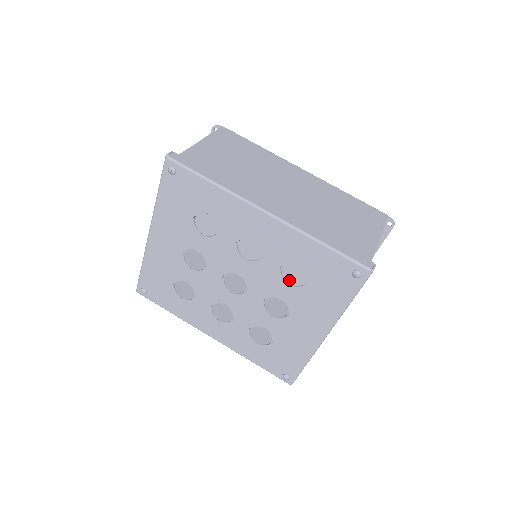
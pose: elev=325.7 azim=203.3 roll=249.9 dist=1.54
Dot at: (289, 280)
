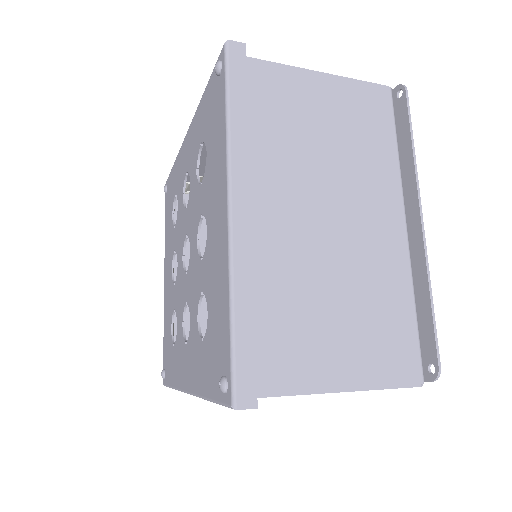
Dot at: occluded
